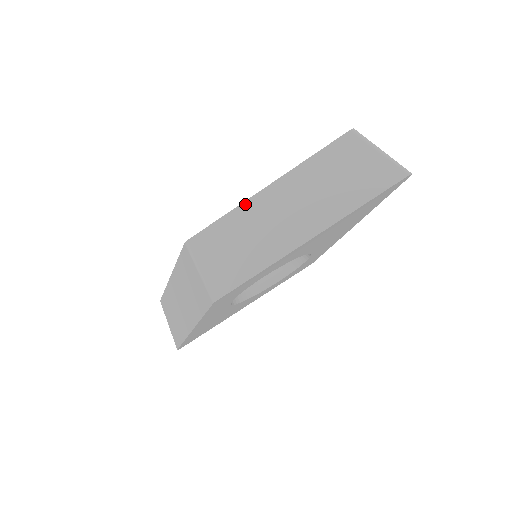
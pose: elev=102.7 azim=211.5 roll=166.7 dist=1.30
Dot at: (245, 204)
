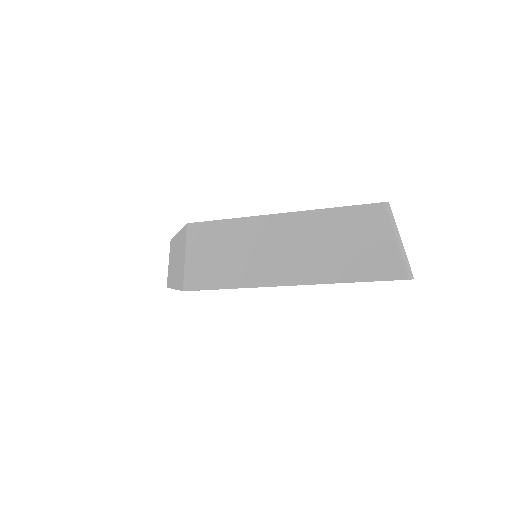
Dot at: (252, 219)
